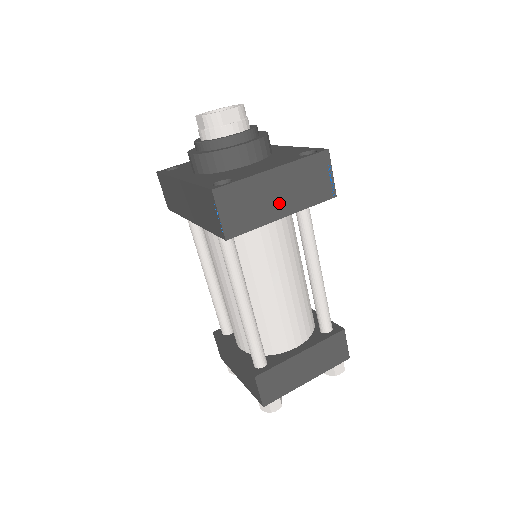
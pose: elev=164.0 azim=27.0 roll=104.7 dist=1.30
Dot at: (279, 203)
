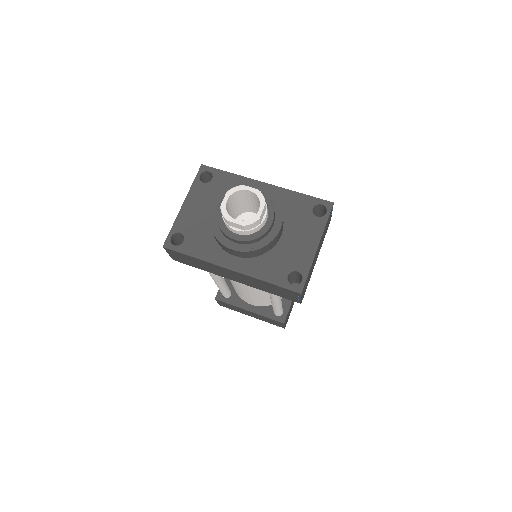
Dot at: (316, 257)
